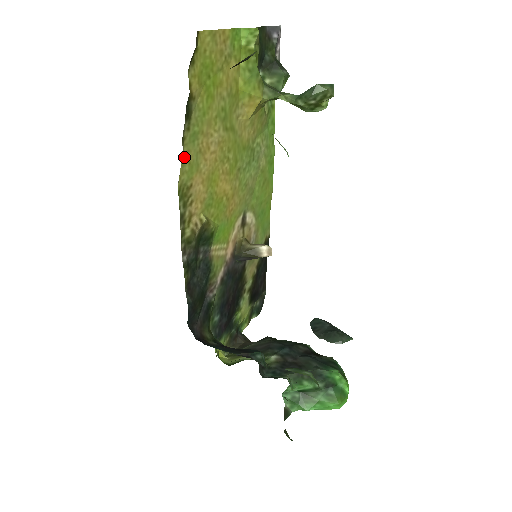
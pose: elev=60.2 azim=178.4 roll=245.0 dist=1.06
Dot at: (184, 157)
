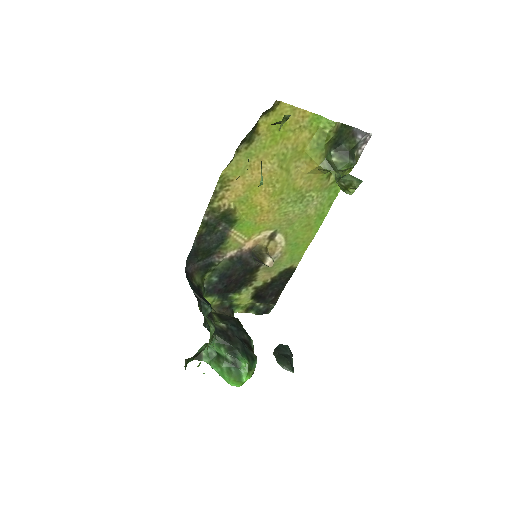
Dot at: (235, 161)
